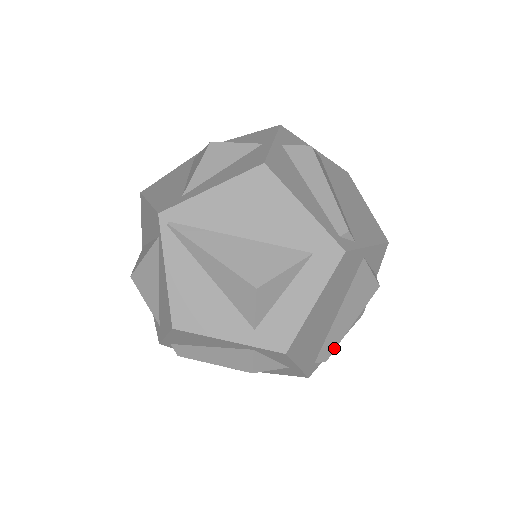
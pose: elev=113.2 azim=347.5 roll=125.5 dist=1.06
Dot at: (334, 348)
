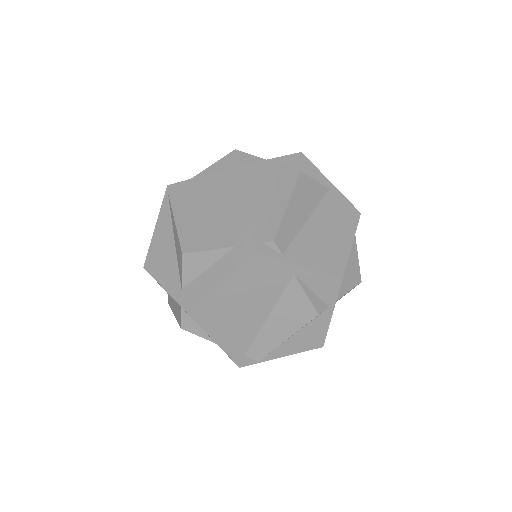
Dot at: (267, 353)
